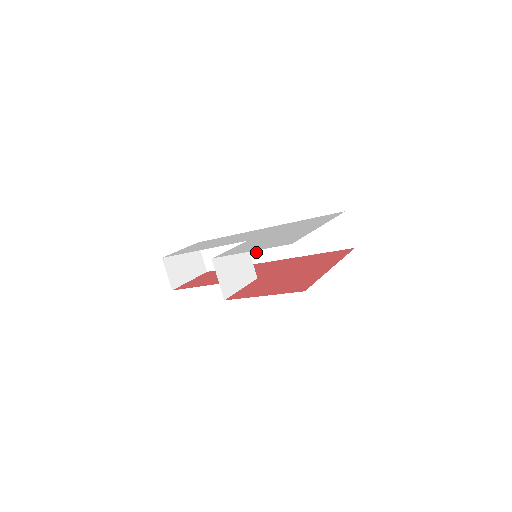
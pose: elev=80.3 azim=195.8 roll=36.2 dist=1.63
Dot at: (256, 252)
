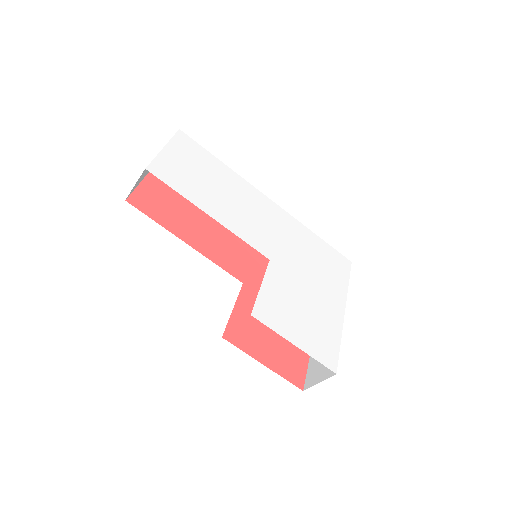
Dot at: occluded
